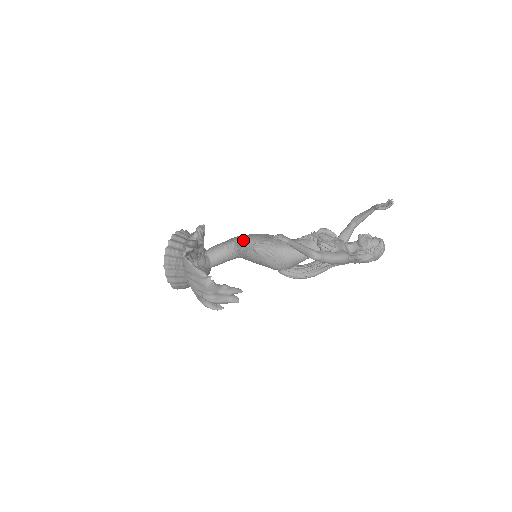
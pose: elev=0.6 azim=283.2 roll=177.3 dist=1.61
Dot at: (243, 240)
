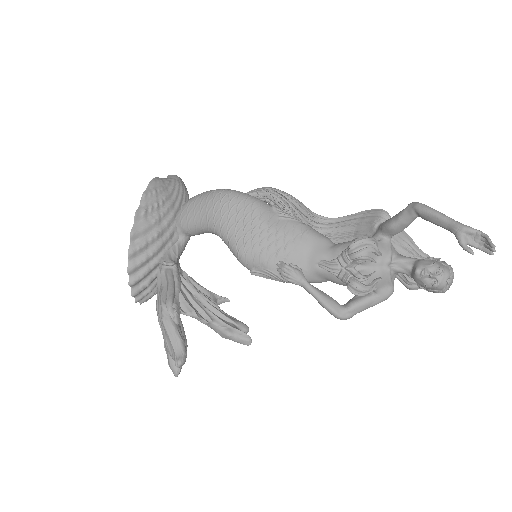
Dot at: (232, 252)
